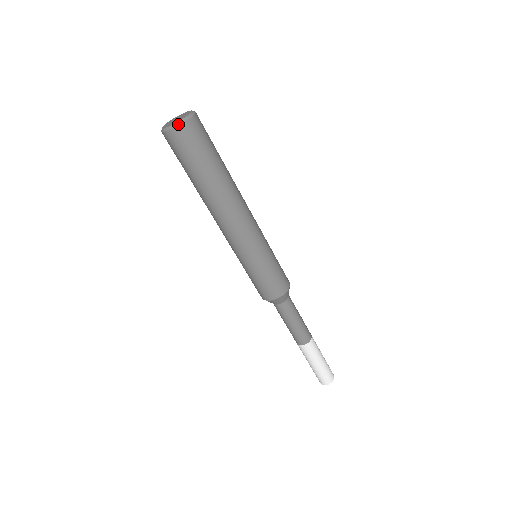
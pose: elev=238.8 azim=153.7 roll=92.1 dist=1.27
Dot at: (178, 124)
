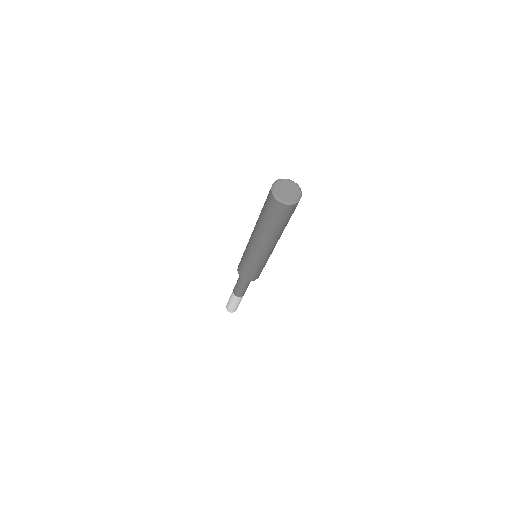
Dot at: (299, 200)
